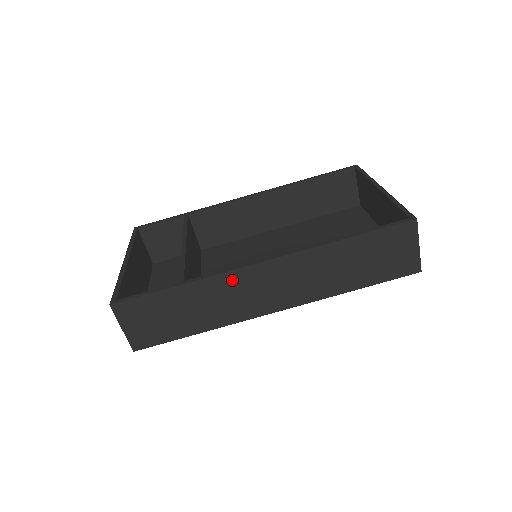
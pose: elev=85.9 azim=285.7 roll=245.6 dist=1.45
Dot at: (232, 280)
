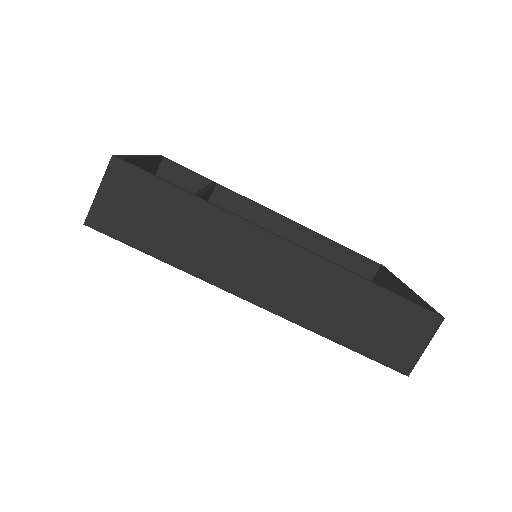
Dot at: (244, 234)
